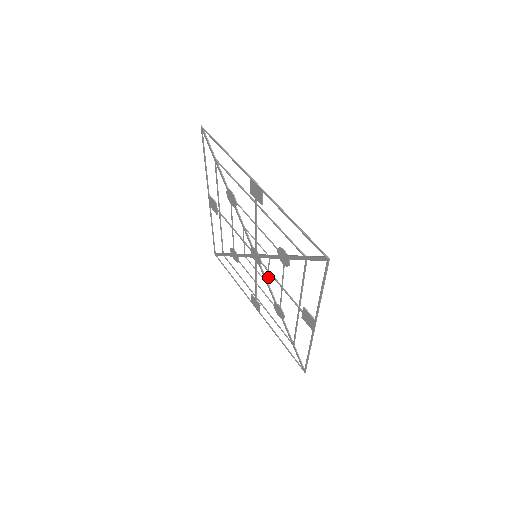
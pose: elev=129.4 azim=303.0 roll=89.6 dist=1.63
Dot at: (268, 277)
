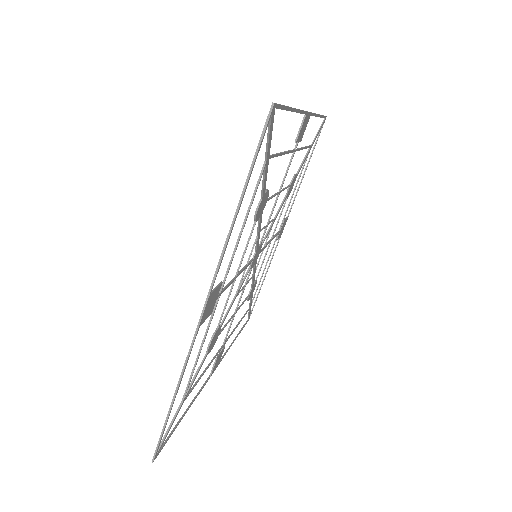
Dot at: (241, 279)
